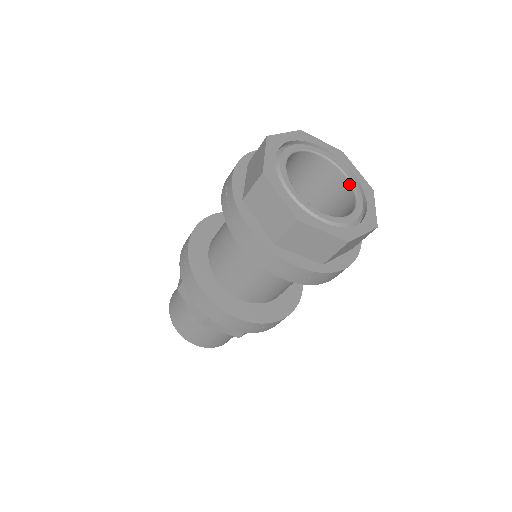
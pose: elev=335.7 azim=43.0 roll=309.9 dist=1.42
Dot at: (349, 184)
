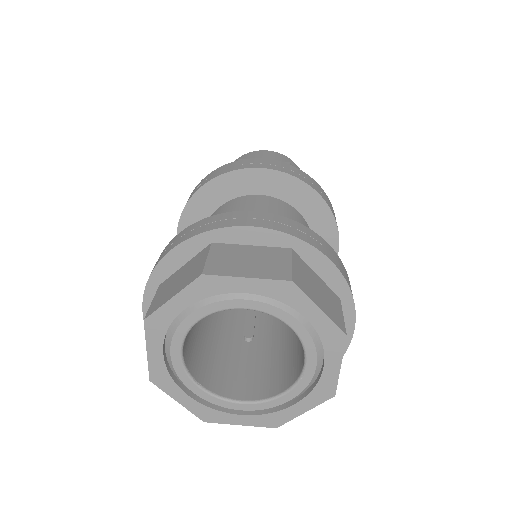
Dot at: (300, 372)
